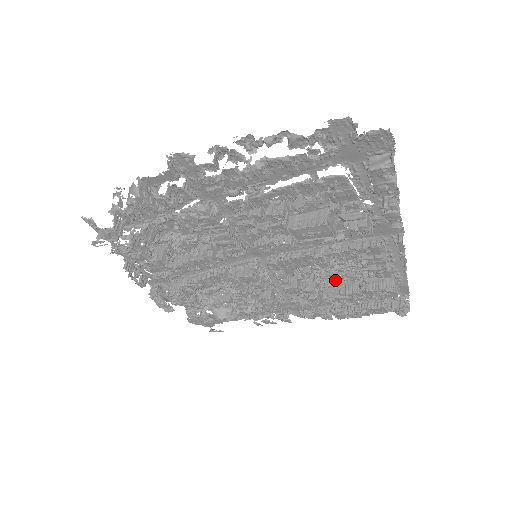
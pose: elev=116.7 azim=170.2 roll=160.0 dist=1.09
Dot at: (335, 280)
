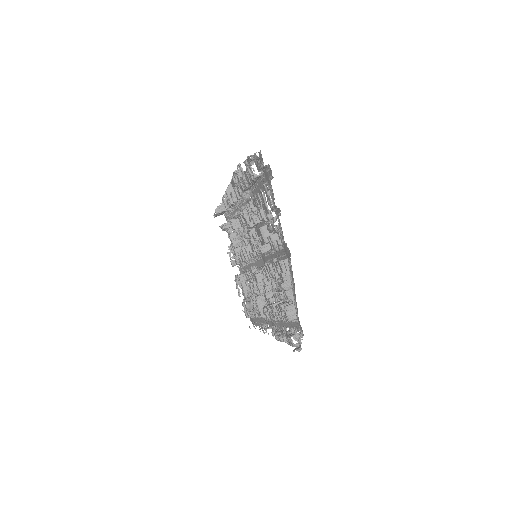
Dot at: (279, 297)
